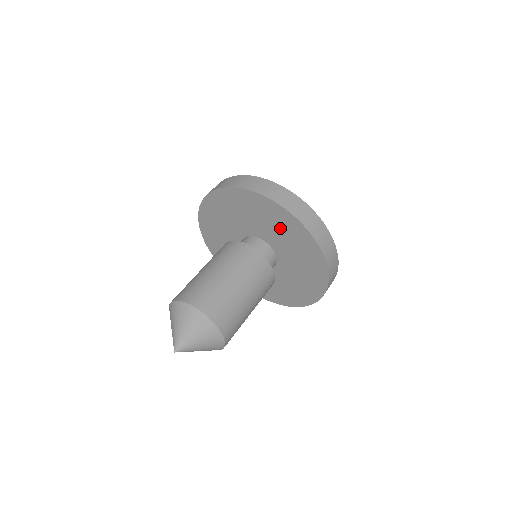
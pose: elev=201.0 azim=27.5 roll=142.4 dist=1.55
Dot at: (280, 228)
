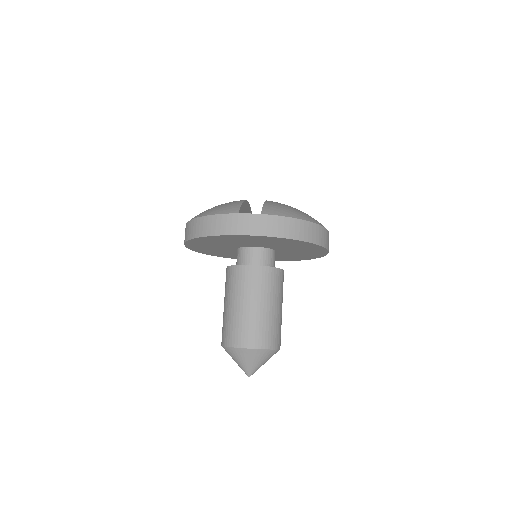
Dot at: (304, 251)
